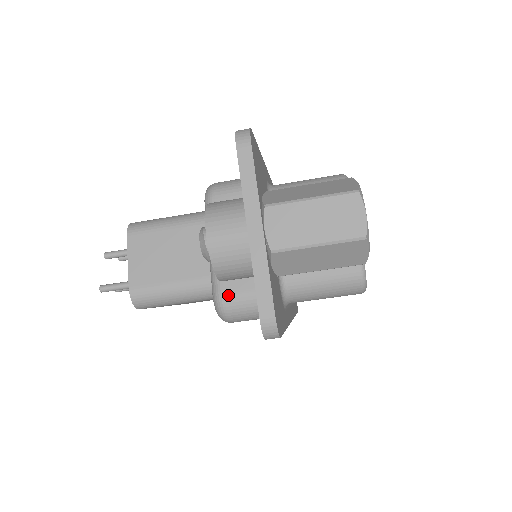
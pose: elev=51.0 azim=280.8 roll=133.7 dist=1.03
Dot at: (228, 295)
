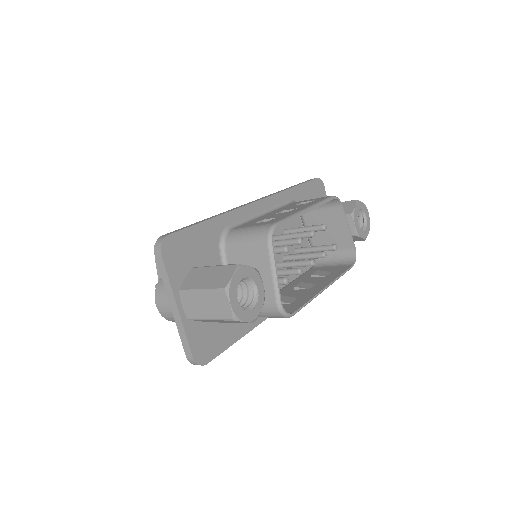
Dot at: occluded
